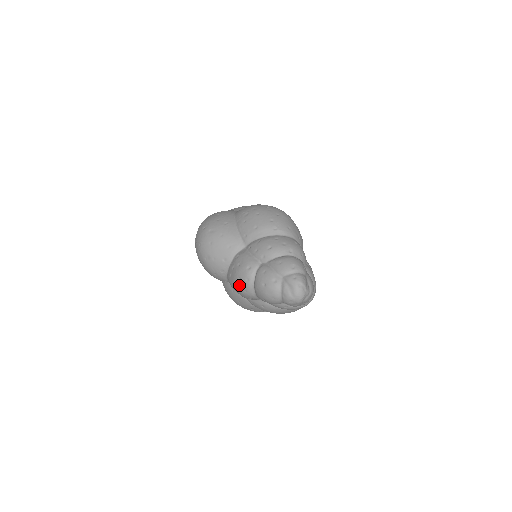
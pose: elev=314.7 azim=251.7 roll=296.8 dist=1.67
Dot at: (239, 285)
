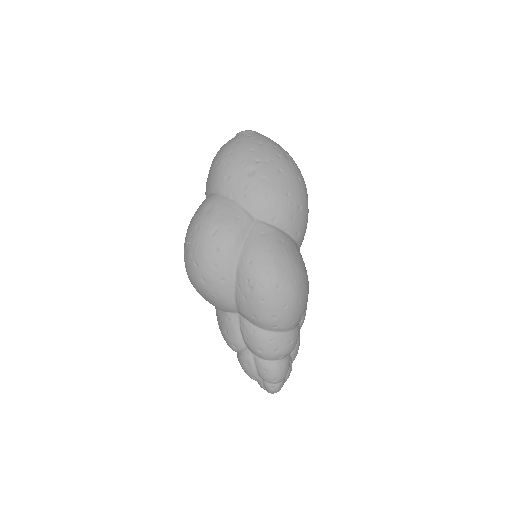
Dot at: (223, 337)
